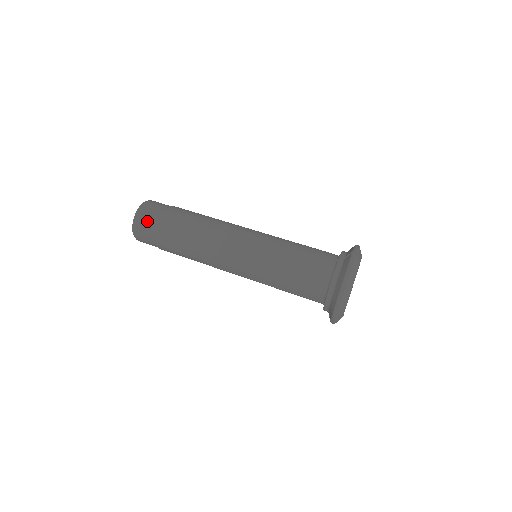
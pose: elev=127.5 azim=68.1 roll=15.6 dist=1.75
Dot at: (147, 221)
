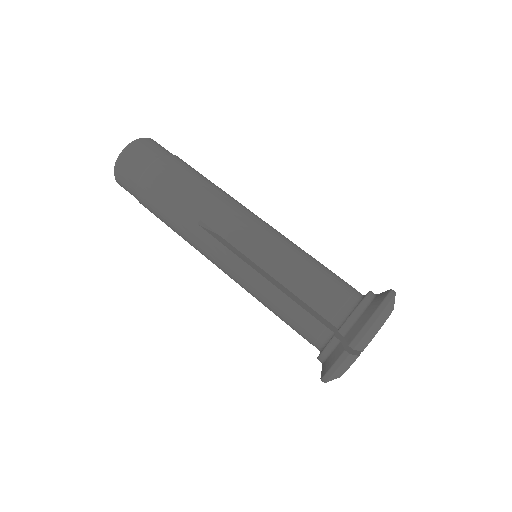
Dot at: (127, 188)
